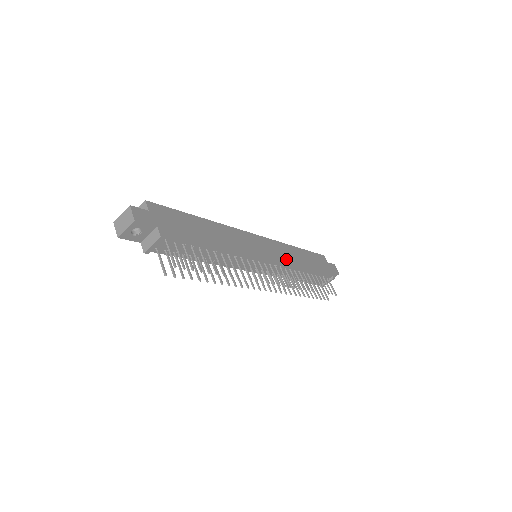
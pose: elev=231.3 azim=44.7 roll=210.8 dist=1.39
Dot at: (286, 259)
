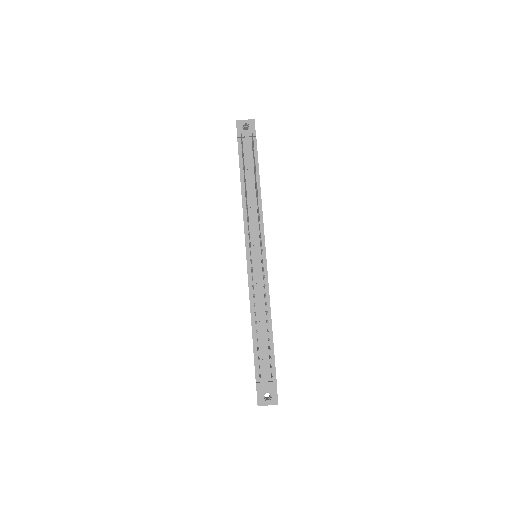
Dot at: occluded
